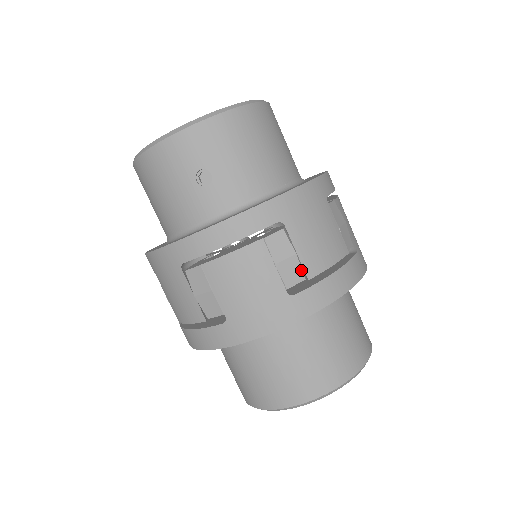
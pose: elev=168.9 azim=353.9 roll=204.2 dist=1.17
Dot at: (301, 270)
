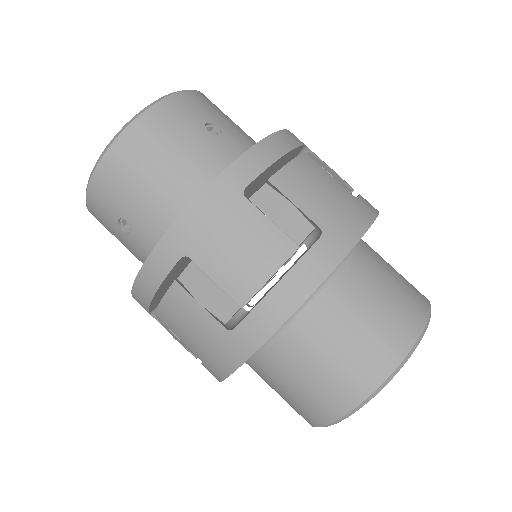
Dot at: (344, 182)
